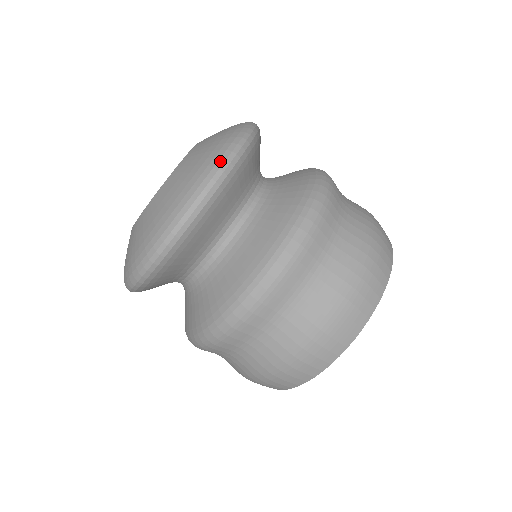
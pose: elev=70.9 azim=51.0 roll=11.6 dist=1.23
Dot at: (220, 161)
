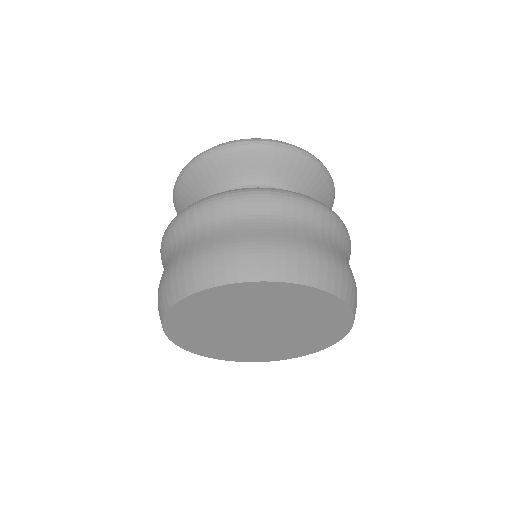
Dot at: (305, 150)
